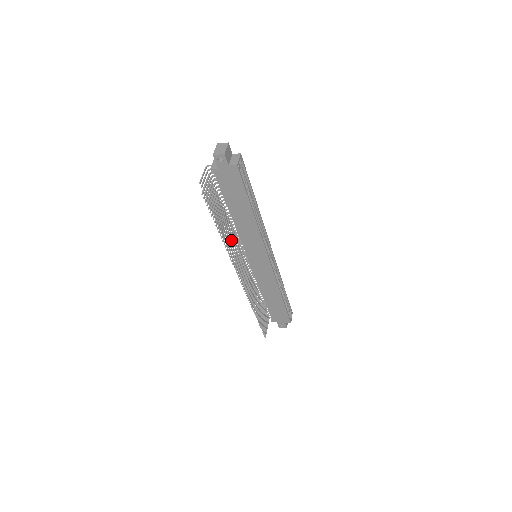
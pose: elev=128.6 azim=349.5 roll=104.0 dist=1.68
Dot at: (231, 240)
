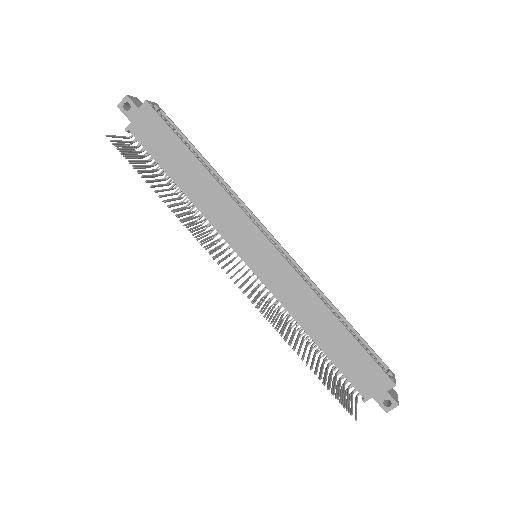
Dot at: (194, 223)
